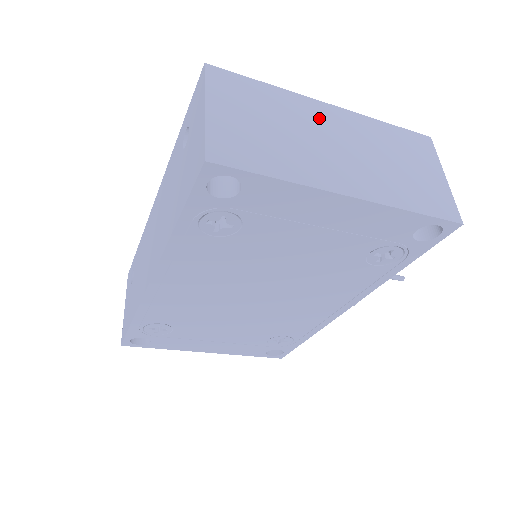
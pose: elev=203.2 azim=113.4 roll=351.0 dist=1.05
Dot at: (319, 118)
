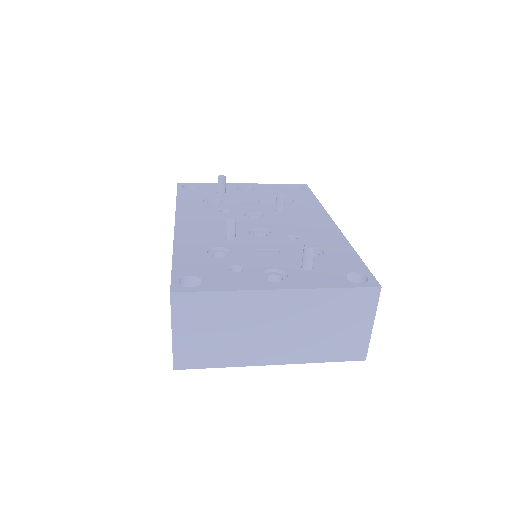
Dot at: (264, 308)
